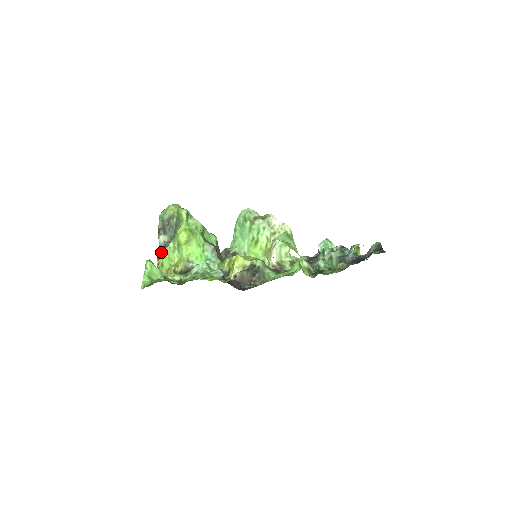
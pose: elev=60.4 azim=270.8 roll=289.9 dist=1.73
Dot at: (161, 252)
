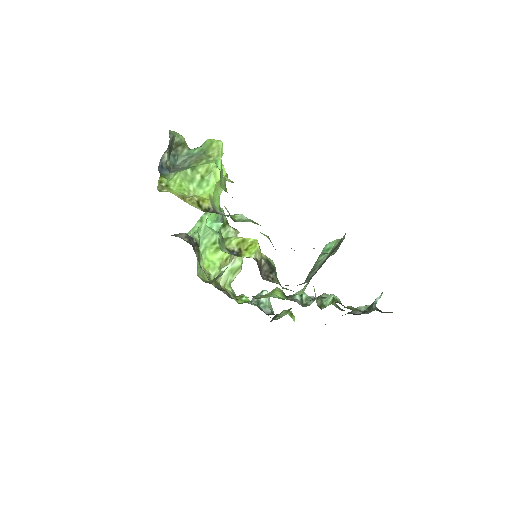
Dot at: (161, 171)
